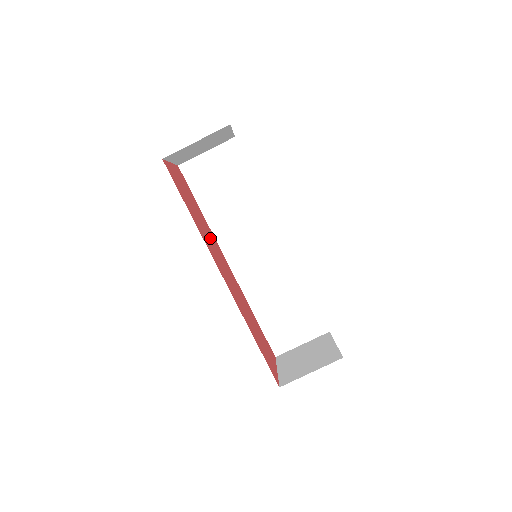
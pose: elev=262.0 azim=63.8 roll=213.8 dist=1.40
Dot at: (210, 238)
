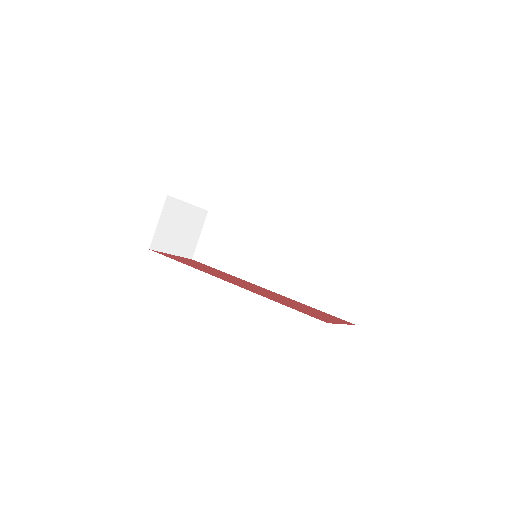
Dot at: occluded
